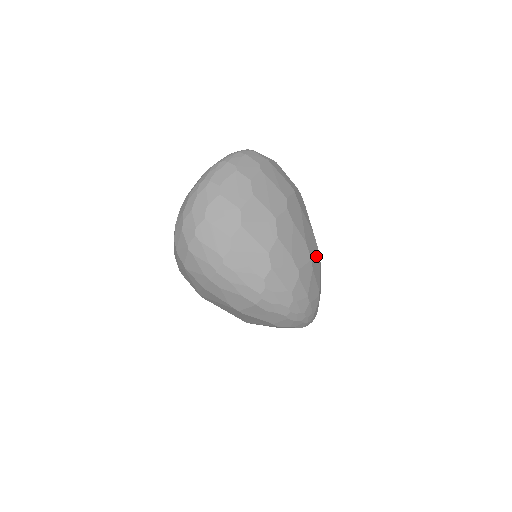
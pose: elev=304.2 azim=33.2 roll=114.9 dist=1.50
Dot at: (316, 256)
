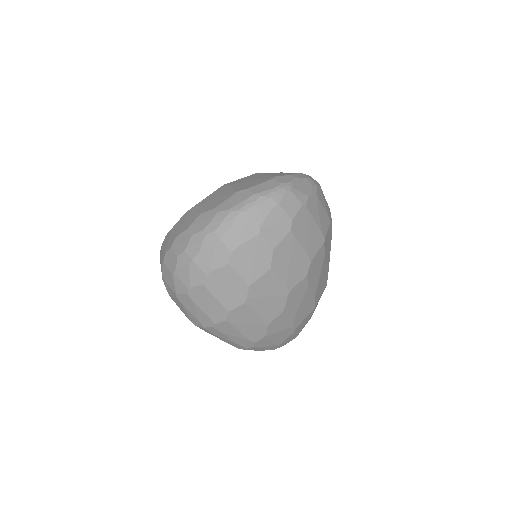
Dot at: (321, 295)
